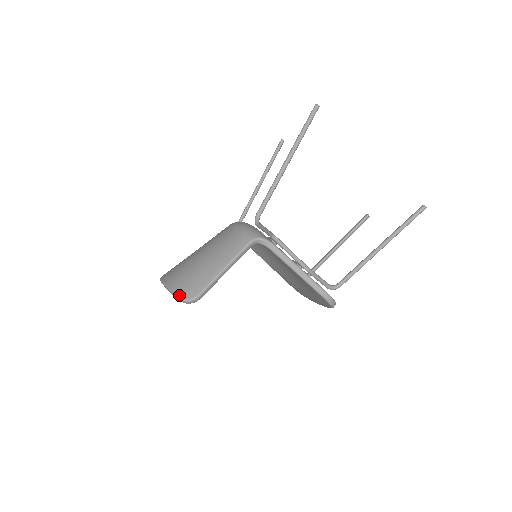
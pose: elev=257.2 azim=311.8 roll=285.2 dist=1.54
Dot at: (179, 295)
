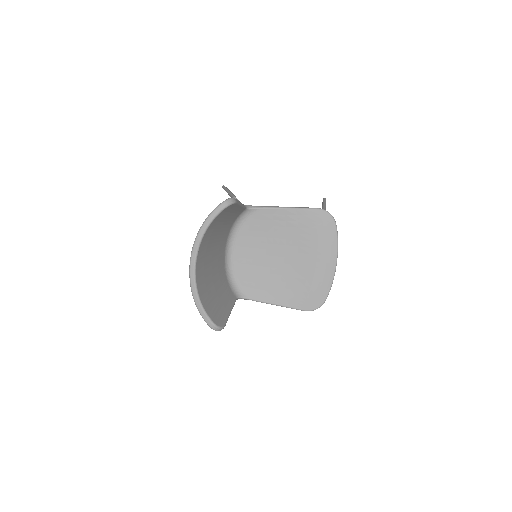
Dot at: (218, 205)
